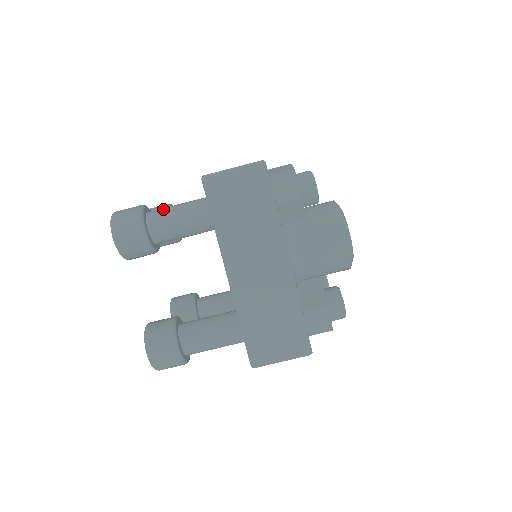
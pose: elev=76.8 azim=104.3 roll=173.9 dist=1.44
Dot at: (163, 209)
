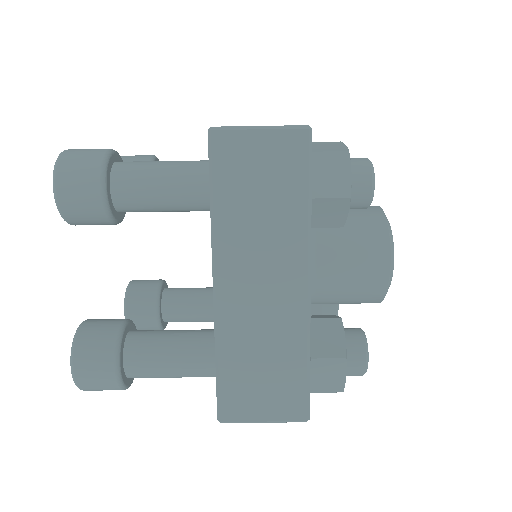
Dot at: (140, 163)
